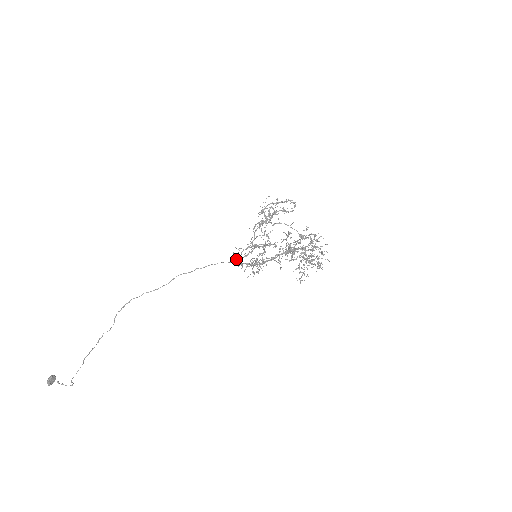
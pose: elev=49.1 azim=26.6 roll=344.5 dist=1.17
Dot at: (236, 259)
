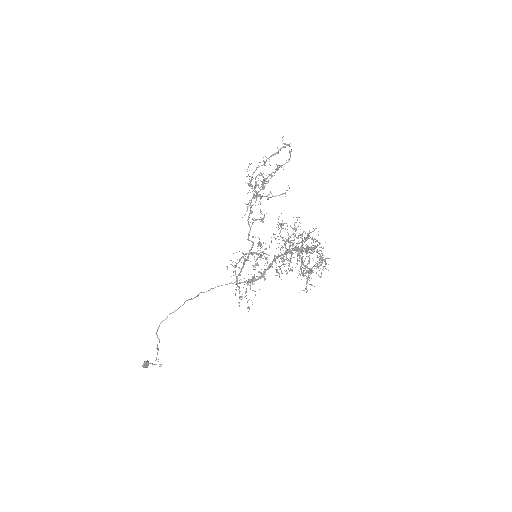
Dot at: (233, 275)
